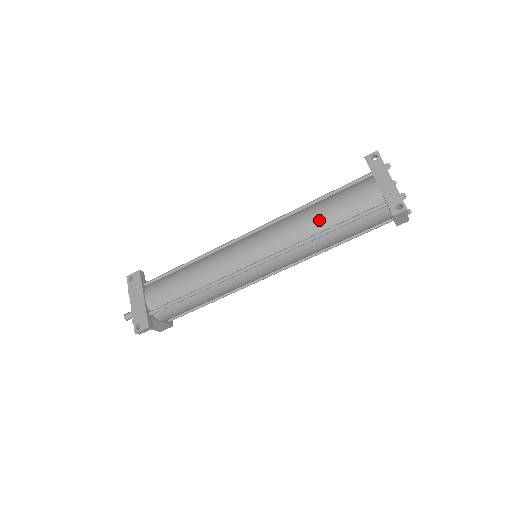
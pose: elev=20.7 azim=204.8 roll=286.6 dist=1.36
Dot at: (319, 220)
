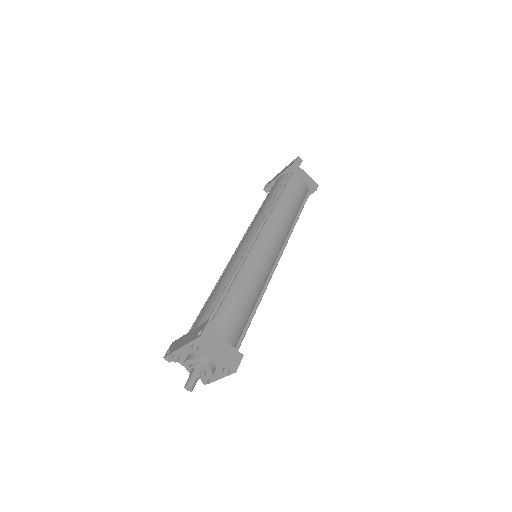
Dot at: (267, 201)
